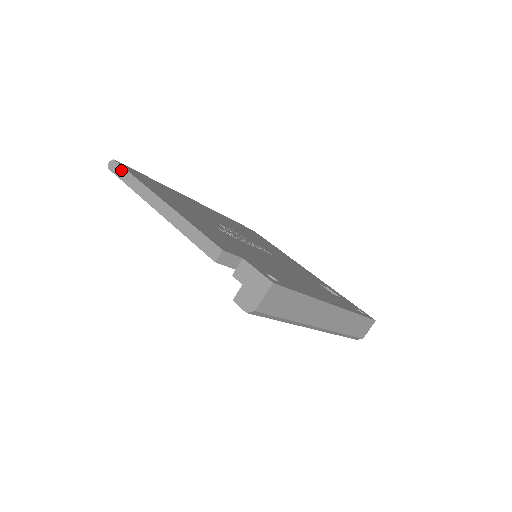
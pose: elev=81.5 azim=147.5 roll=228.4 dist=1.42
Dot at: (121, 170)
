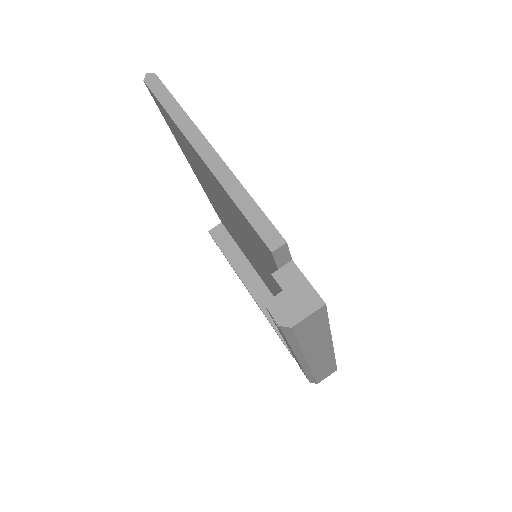
Dot at: (163, 90)
